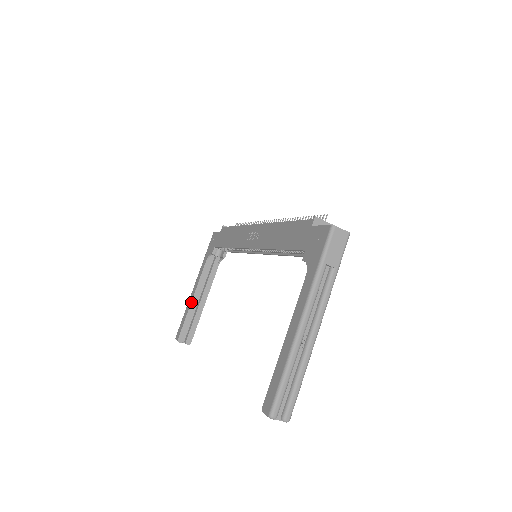
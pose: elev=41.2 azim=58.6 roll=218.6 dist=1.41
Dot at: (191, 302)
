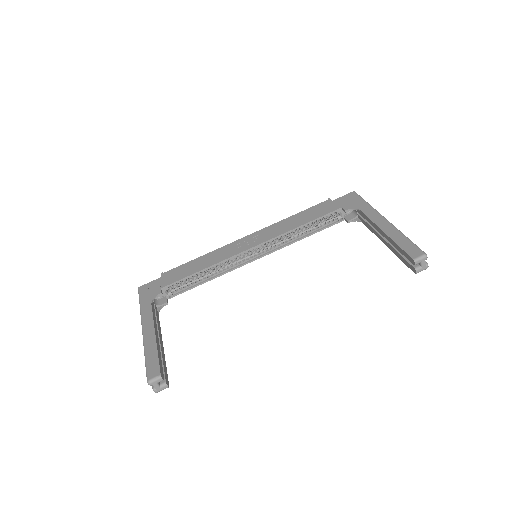
Dot at: (155, 337)
